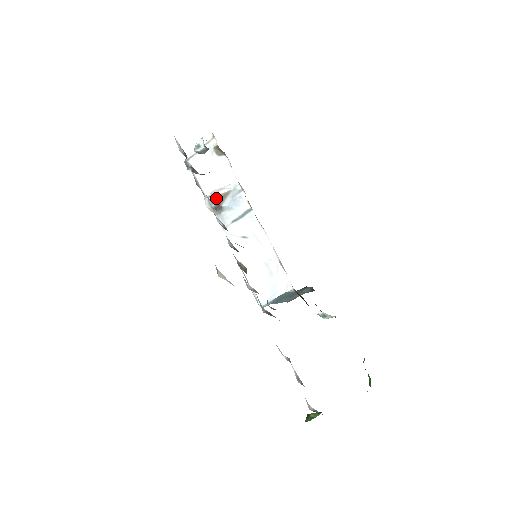
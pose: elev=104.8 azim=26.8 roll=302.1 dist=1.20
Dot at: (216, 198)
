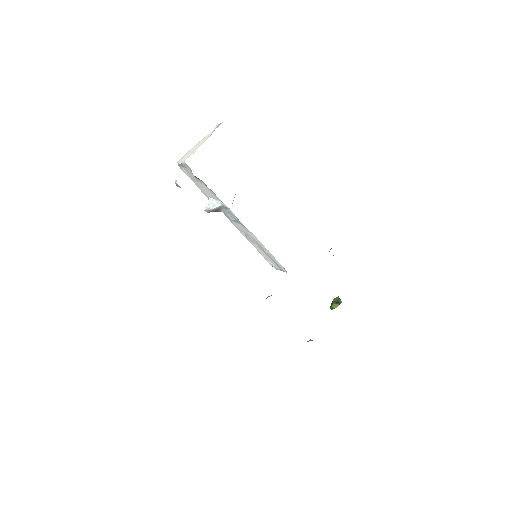
Dot at: (213, 211)
